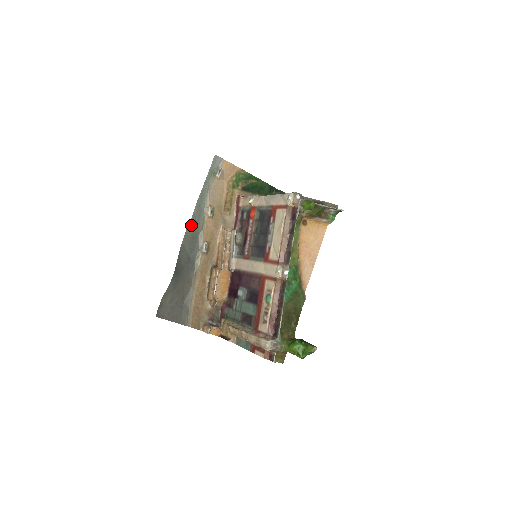
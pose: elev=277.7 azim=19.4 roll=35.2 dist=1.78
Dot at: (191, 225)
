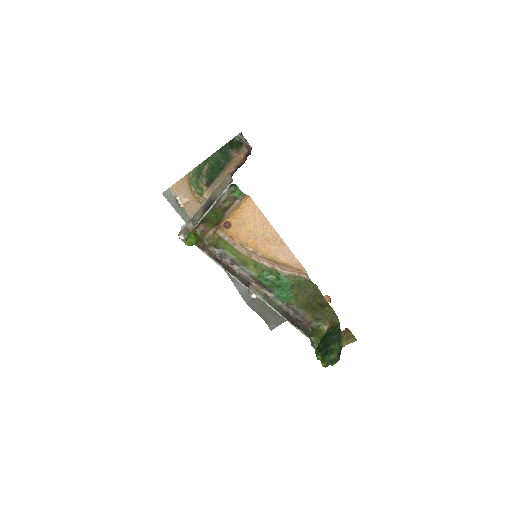
Dot at: occluded
